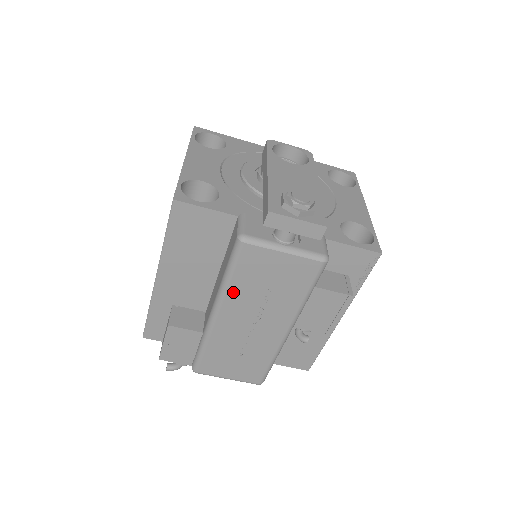
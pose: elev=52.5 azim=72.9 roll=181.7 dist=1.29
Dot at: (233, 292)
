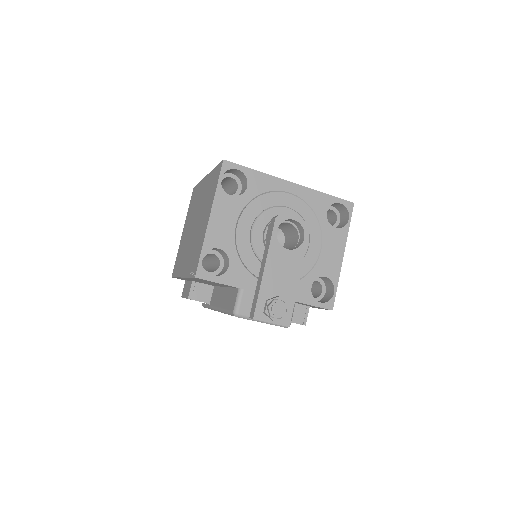
Dot at: occluded
